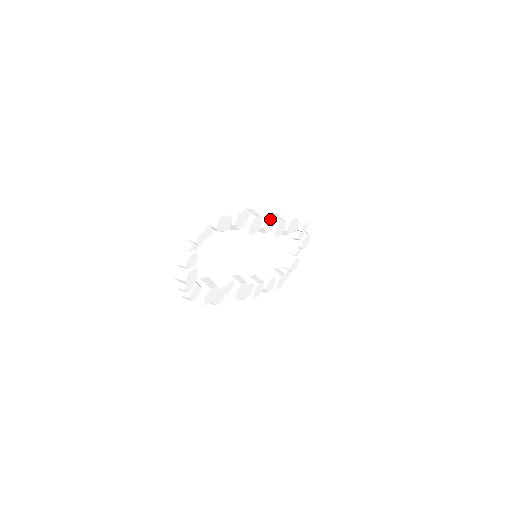
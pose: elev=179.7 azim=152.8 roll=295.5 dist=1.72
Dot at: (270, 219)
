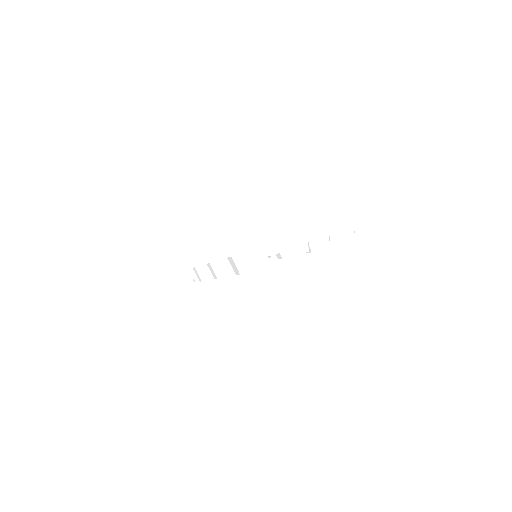
Dot at: occluded
